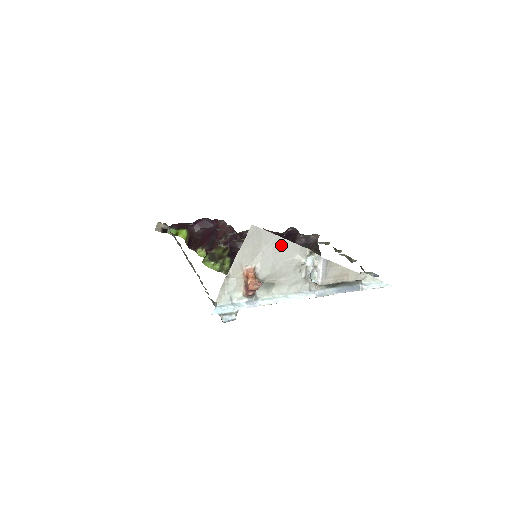
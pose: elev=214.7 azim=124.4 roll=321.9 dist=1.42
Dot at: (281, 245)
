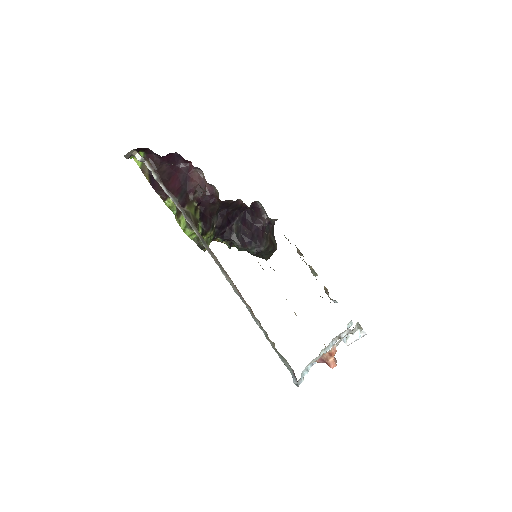
Dot at: occluded
